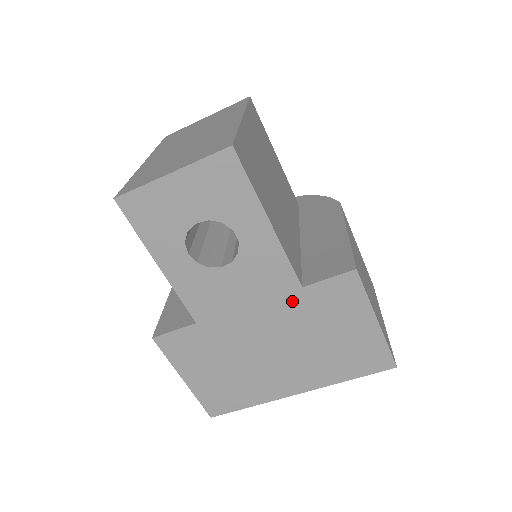
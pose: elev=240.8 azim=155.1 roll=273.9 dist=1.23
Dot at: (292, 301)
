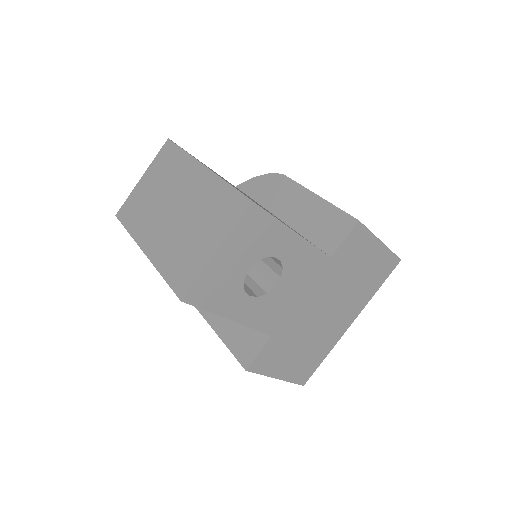
Dot at: (328, 271)
